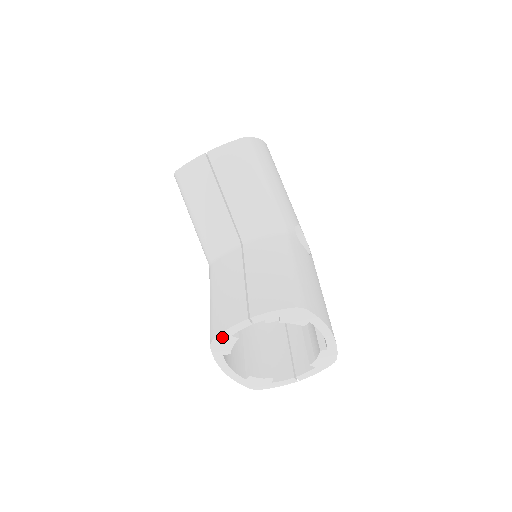
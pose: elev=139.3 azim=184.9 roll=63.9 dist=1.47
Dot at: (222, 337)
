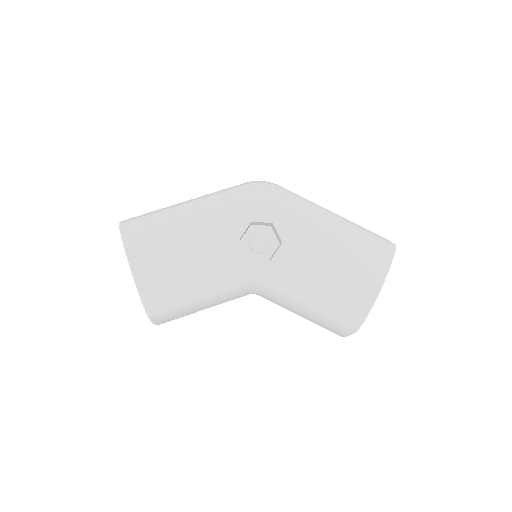
Dot at: occluded
